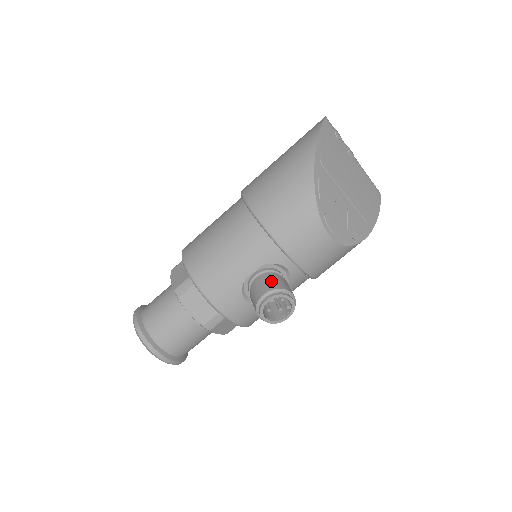
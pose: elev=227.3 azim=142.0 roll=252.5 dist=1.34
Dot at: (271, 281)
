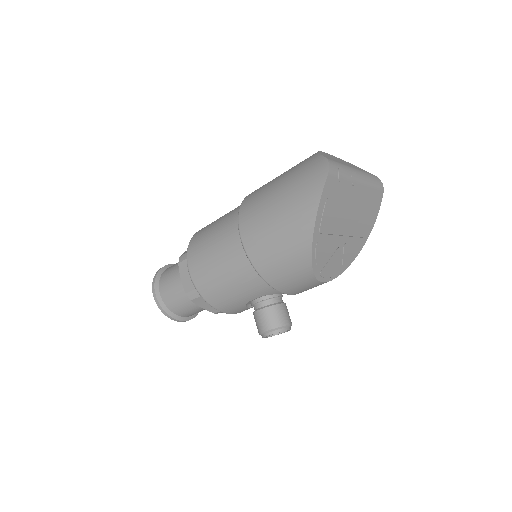
Dot at: (271, 317)
